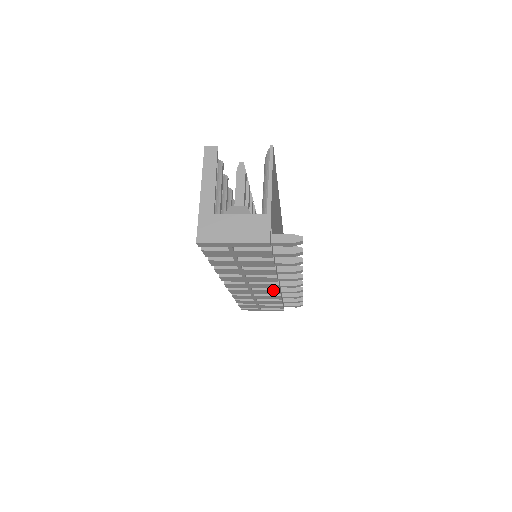
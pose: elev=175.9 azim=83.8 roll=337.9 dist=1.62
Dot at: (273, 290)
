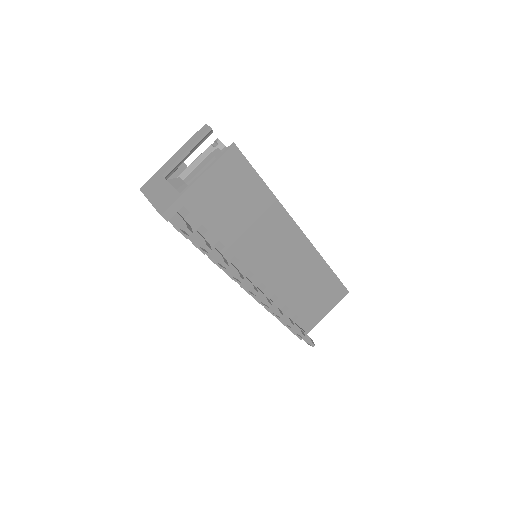
Dot at: (251, 294)
